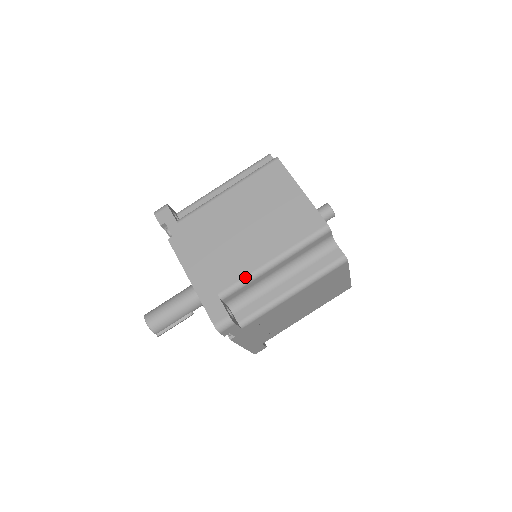
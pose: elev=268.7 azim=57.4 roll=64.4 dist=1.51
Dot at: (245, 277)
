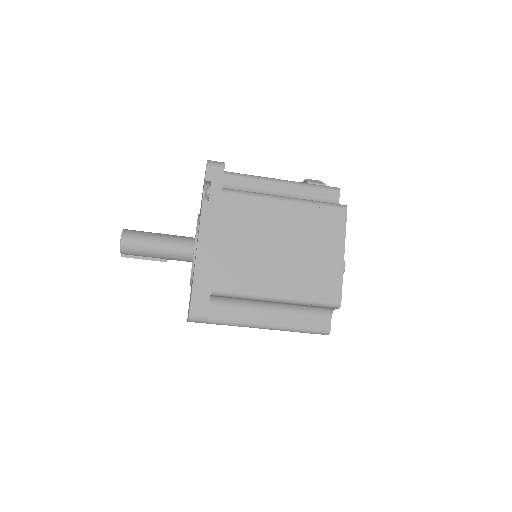
Dot at: (245, 292)
